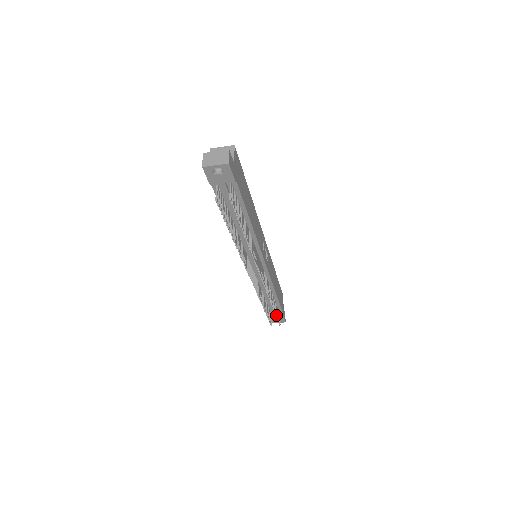
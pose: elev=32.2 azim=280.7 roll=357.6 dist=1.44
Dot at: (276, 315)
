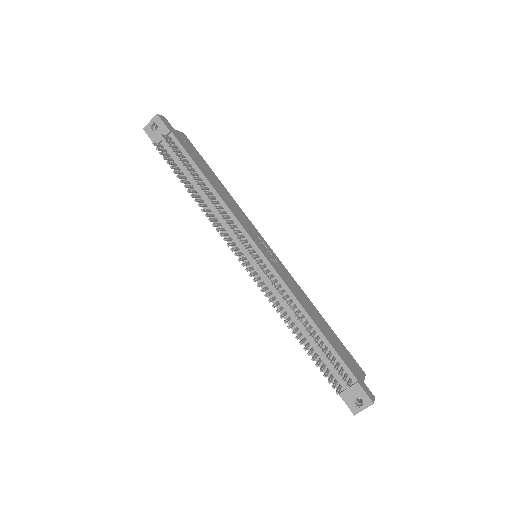
Dot at: (322, 352)
